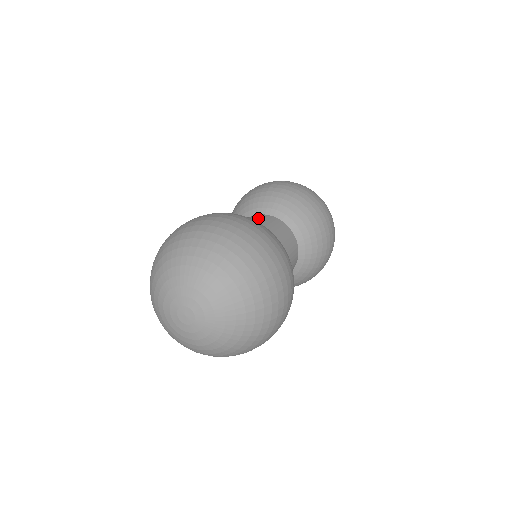
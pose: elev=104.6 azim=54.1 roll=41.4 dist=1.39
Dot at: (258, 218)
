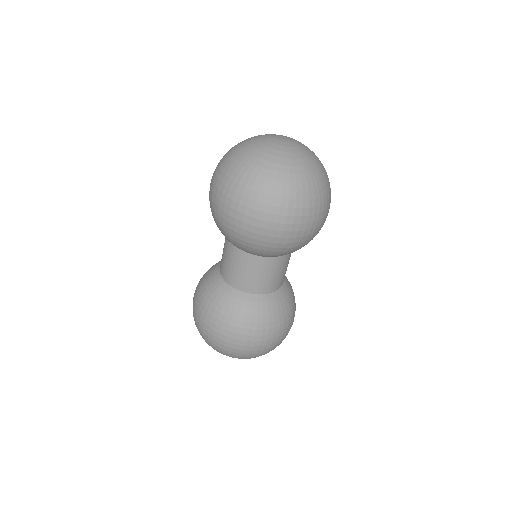
Dot at: occluded
